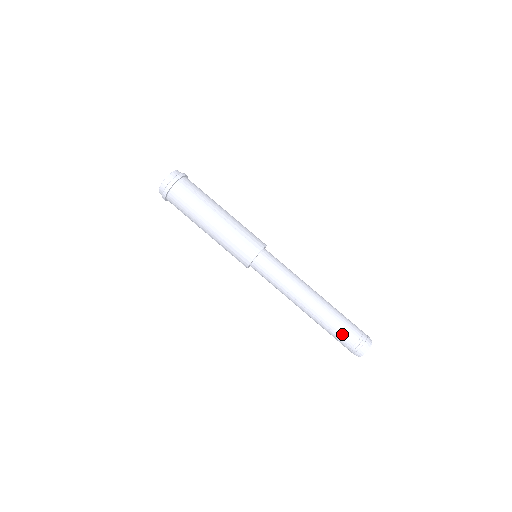
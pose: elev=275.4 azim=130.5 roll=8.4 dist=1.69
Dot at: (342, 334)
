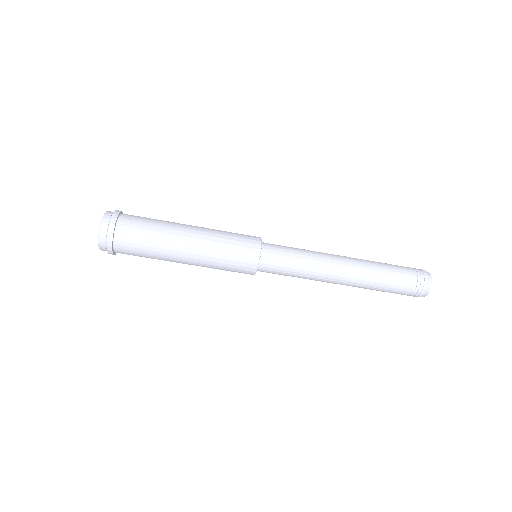
Dot at: (397, 285)
